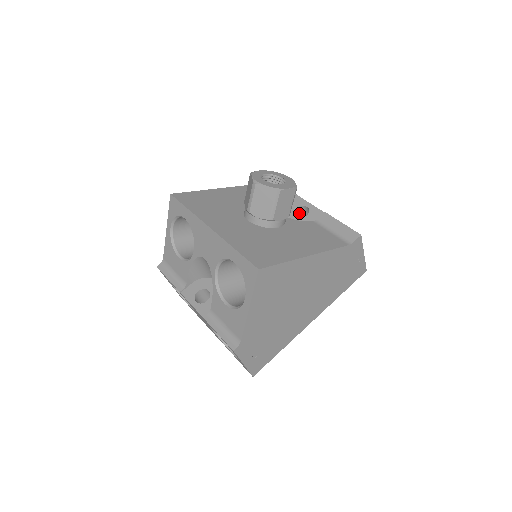
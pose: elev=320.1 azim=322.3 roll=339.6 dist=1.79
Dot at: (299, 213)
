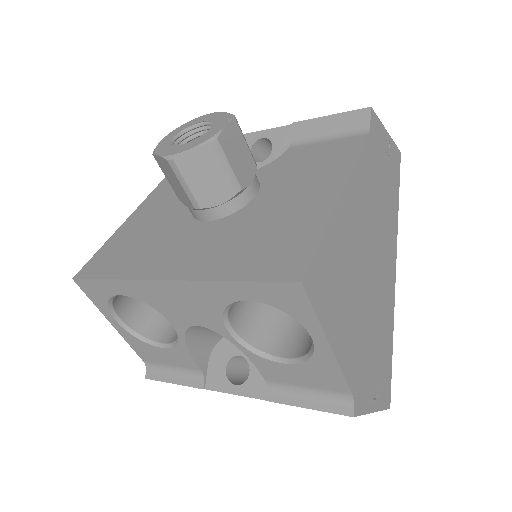
Dot at: (258, 156)
